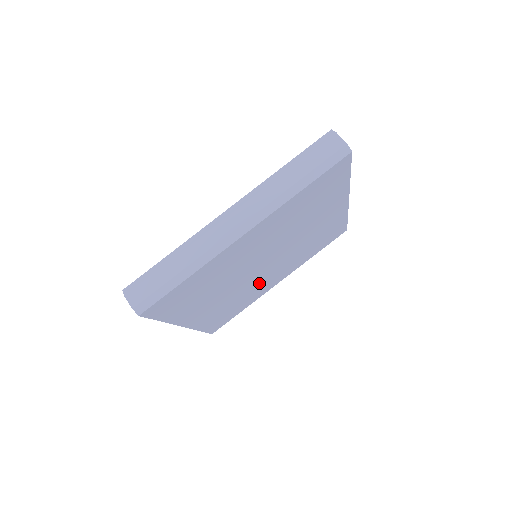
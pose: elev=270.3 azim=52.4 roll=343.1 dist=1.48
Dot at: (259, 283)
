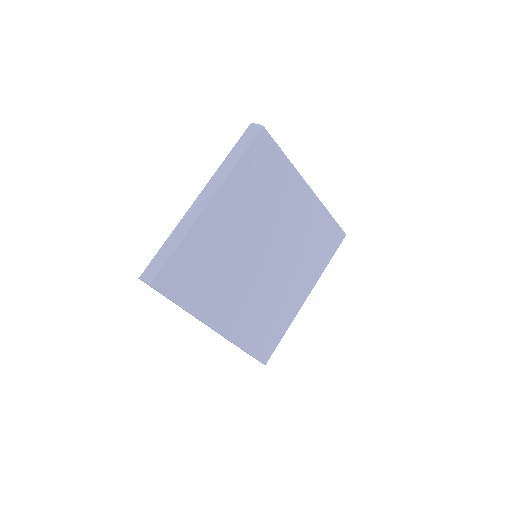
Dot at: (277, 289)
